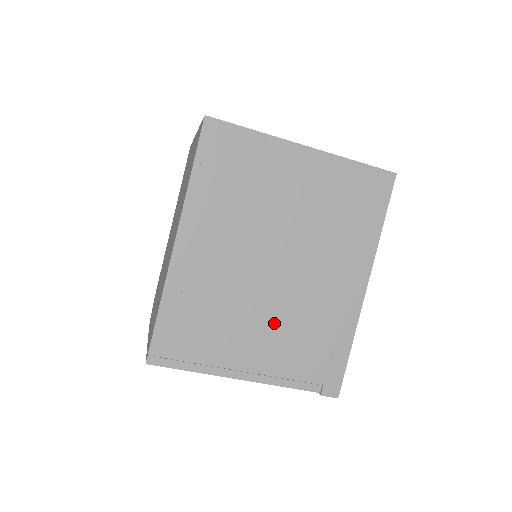
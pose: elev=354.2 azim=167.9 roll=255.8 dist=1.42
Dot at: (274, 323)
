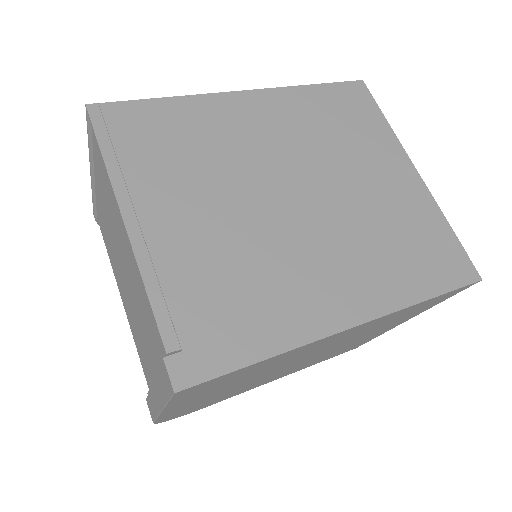
Dot at: (227, 227)
